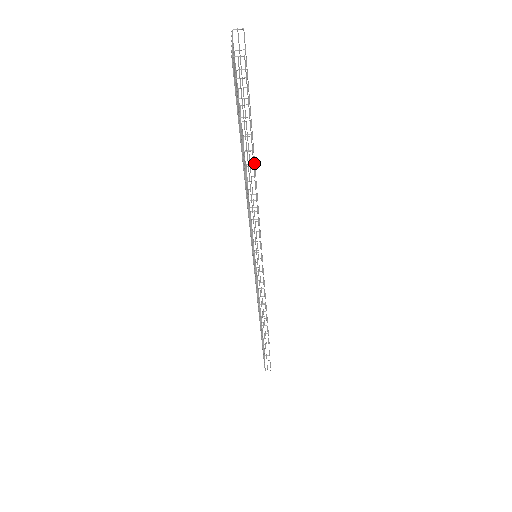
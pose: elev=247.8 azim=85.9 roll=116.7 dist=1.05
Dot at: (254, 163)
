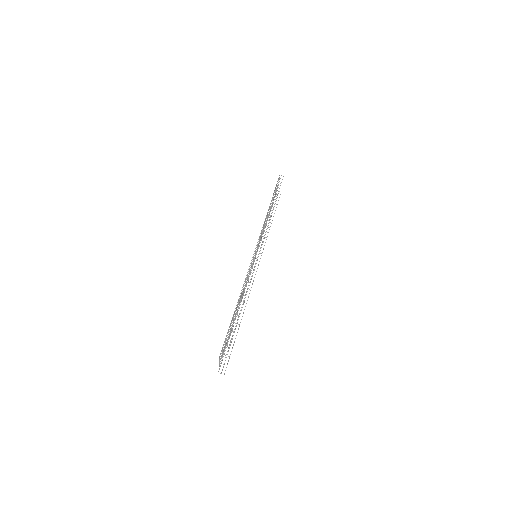
Dot at: occluded
